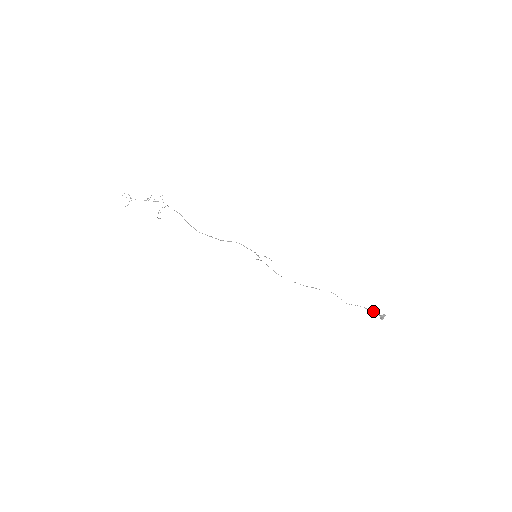
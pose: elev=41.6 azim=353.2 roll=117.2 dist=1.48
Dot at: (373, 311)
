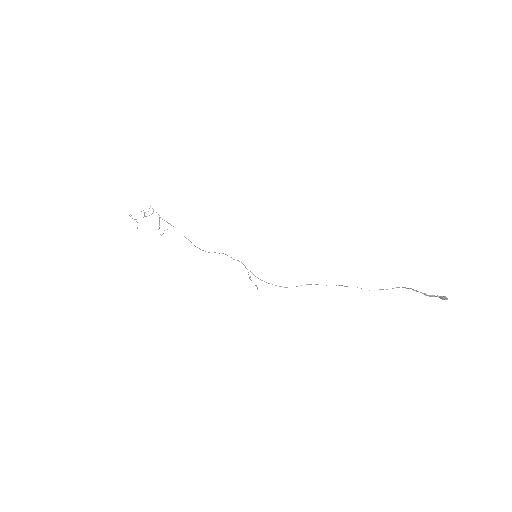
Dot at: (425, 295)
